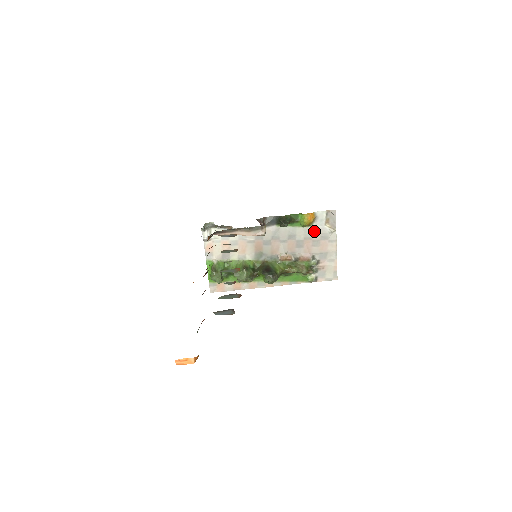
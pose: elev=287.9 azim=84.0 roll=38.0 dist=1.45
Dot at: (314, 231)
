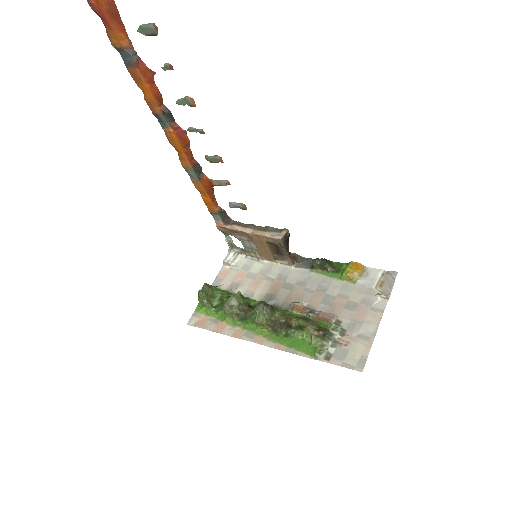
Dot at: (356, 290)
